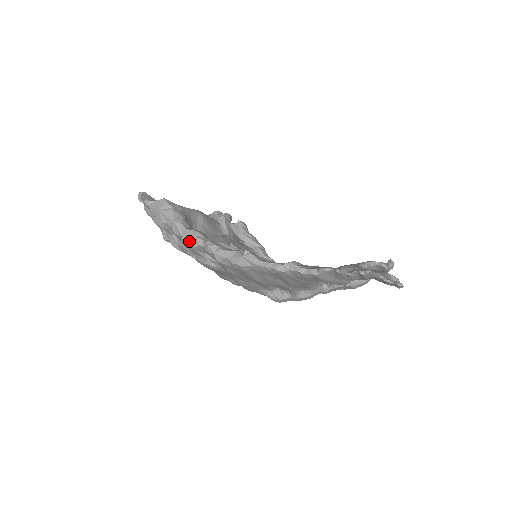
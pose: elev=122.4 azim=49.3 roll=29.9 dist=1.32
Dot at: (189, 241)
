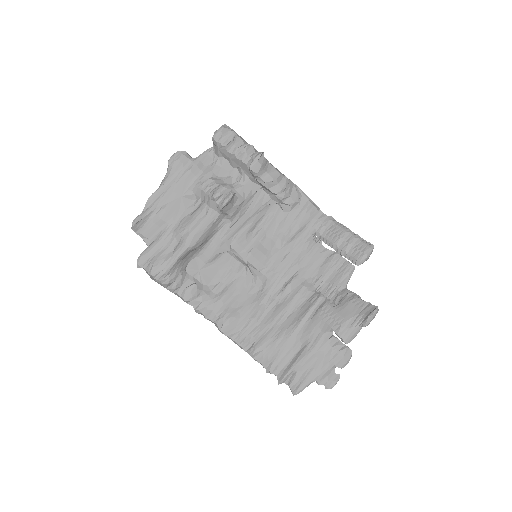
Dot at: occluded
